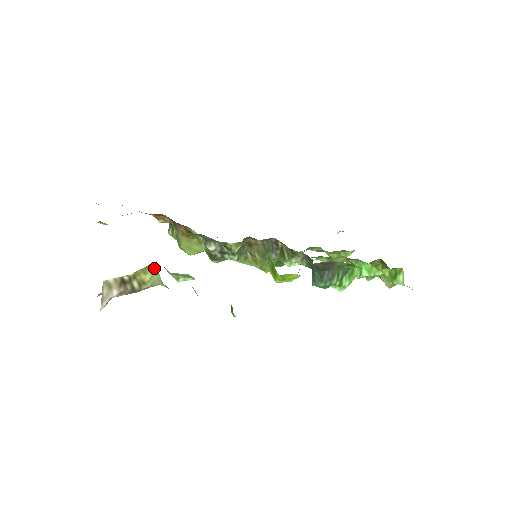
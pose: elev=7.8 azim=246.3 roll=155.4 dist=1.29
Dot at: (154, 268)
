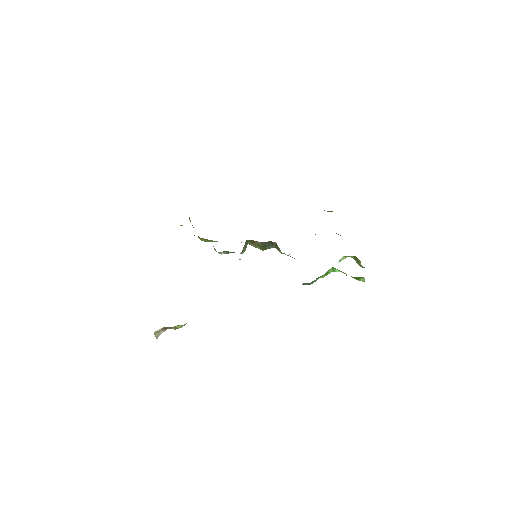
Dot at: occluded
